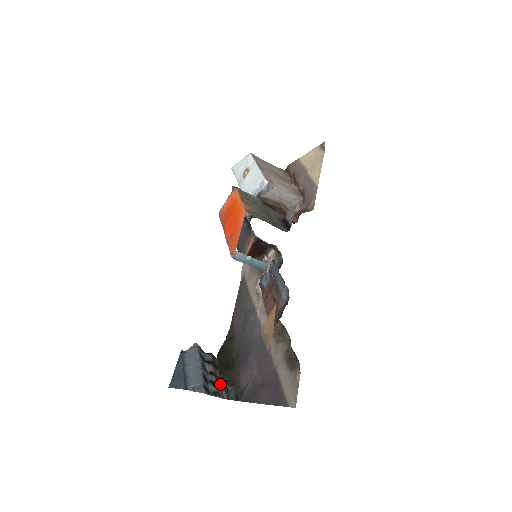
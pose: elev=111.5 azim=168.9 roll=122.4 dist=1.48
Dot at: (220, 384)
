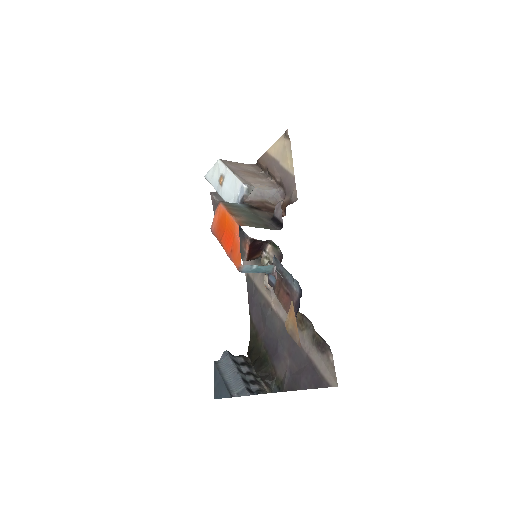
Dot at: (259, 381)
